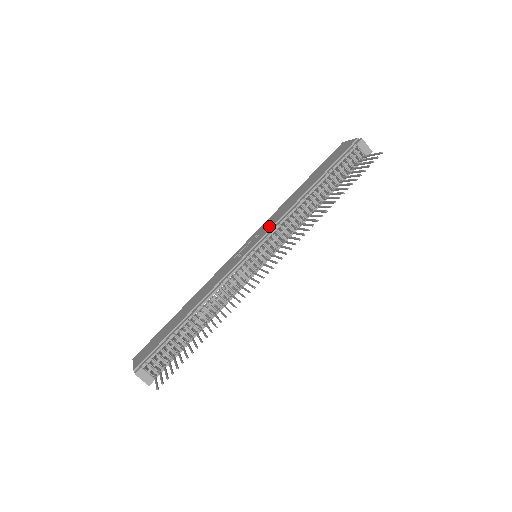
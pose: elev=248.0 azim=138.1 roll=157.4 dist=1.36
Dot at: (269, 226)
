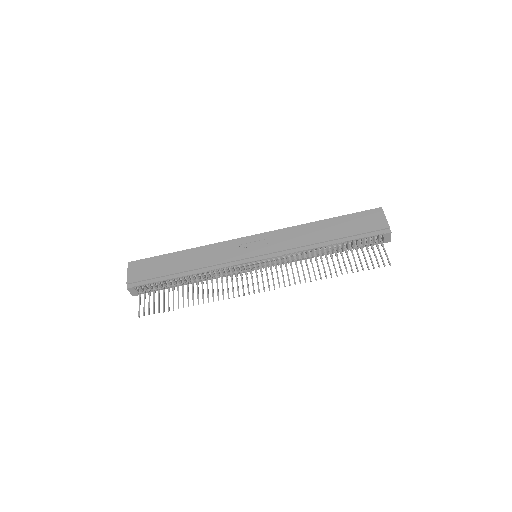
Dot at: (279, 245)
